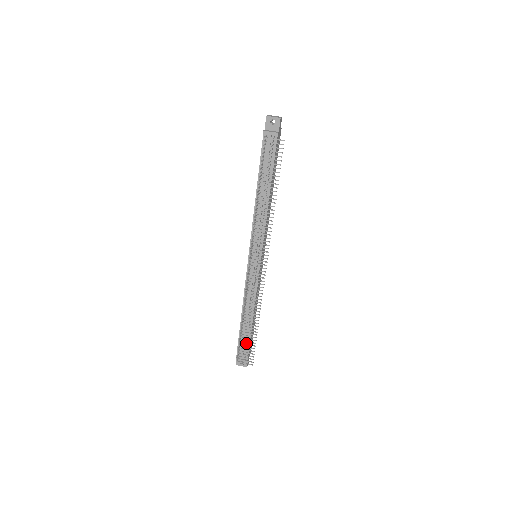
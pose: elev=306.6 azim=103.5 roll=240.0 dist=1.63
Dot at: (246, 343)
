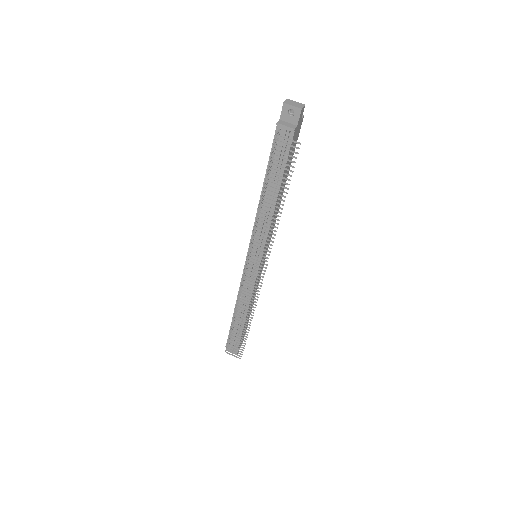
Dot at: occluded
